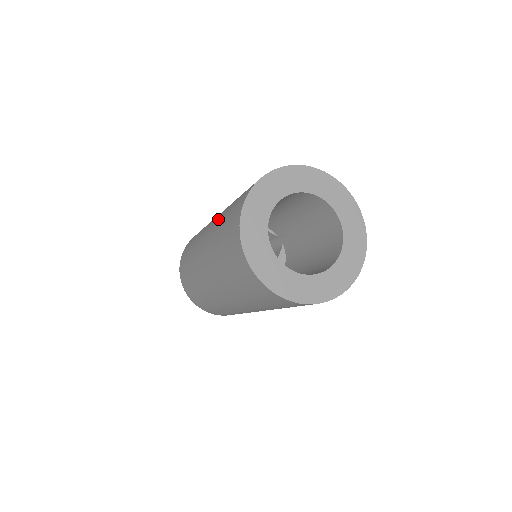
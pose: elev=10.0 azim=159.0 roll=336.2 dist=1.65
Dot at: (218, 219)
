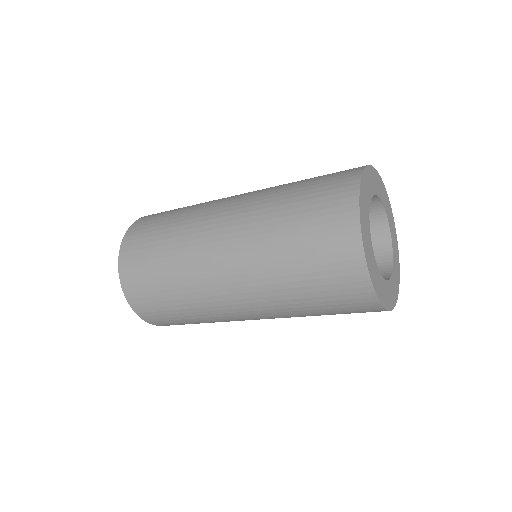
Dot at: occluded
